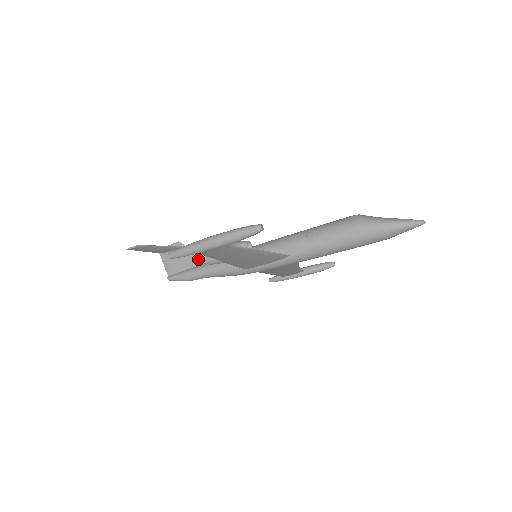
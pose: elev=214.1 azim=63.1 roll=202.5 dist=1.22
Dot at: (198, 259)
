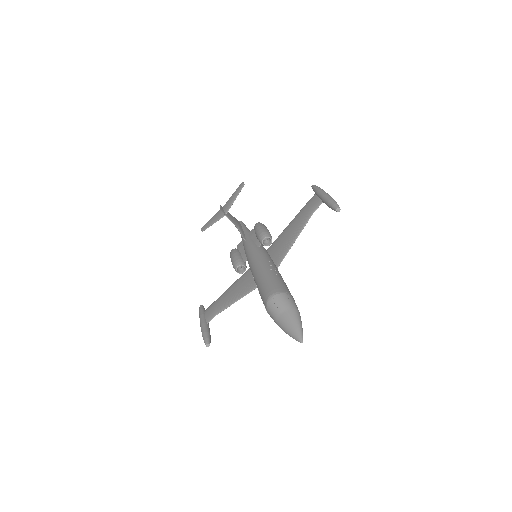
Dot at: (238, 230)
